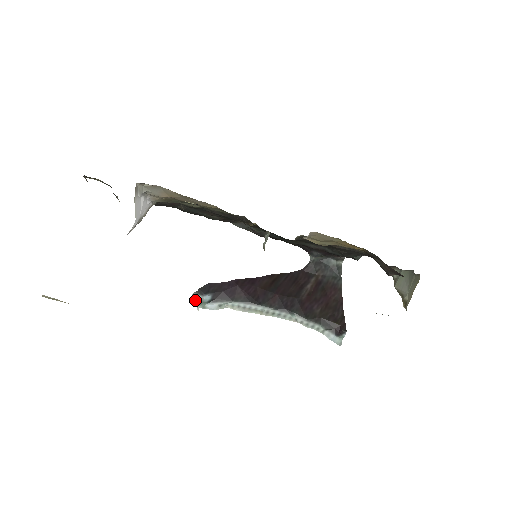
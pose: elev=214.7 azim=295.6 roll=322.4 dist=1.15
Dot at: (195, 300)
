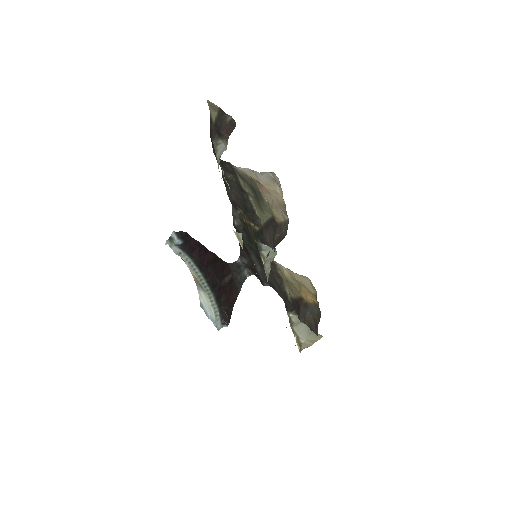
Dot at: (170, 237)
